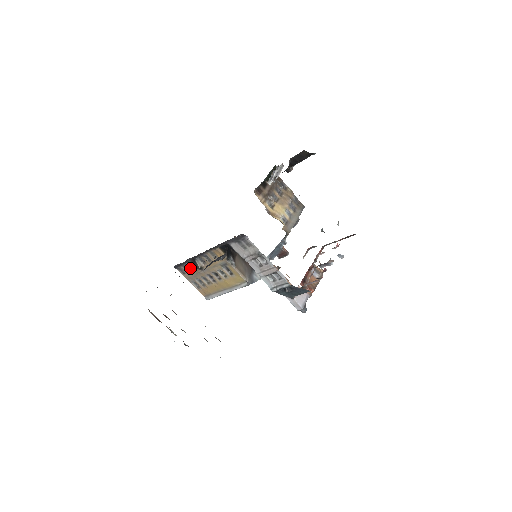
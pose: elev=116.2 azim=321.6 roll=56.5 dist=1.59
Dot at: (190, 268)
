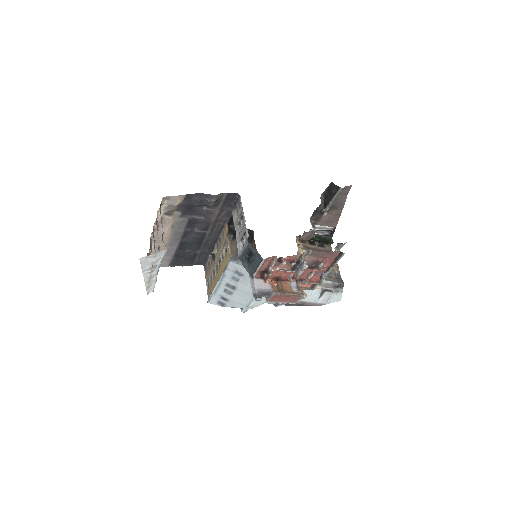
Dot at: (210, 262)
